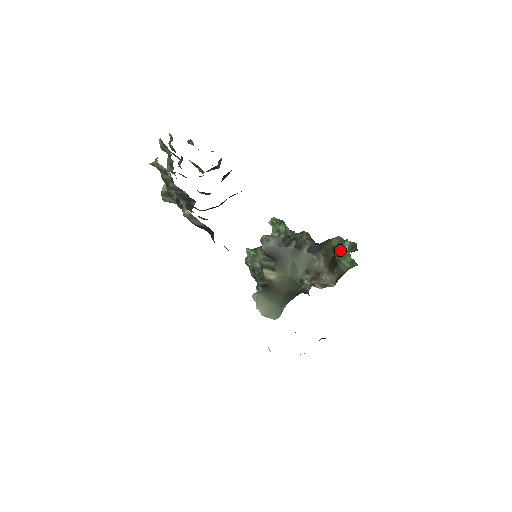
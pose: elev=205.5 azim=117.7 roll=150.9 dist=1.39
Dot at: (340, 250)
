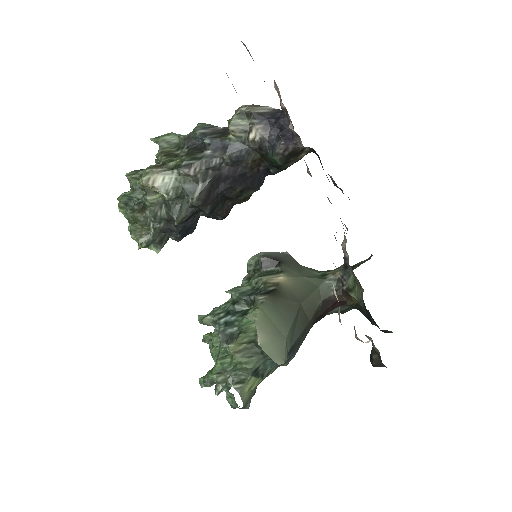
Dot at: occluded
